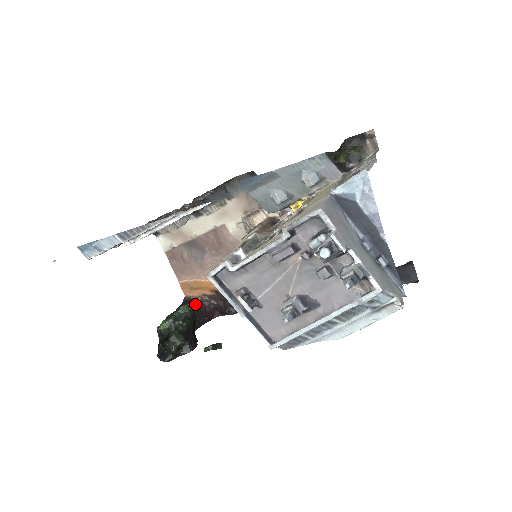
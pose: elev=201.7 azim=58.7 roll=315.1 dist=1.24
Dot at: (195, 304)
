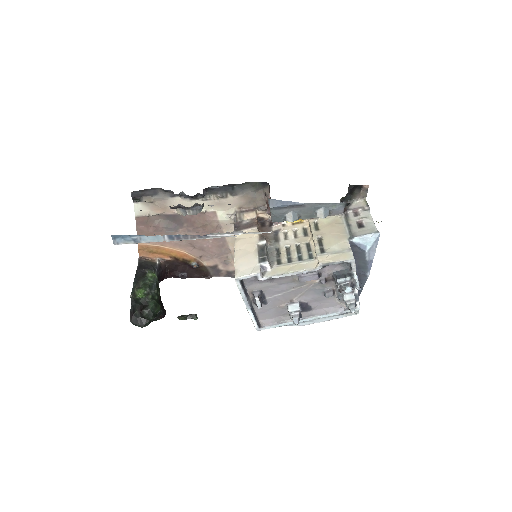
Dot at: (157, 269)
